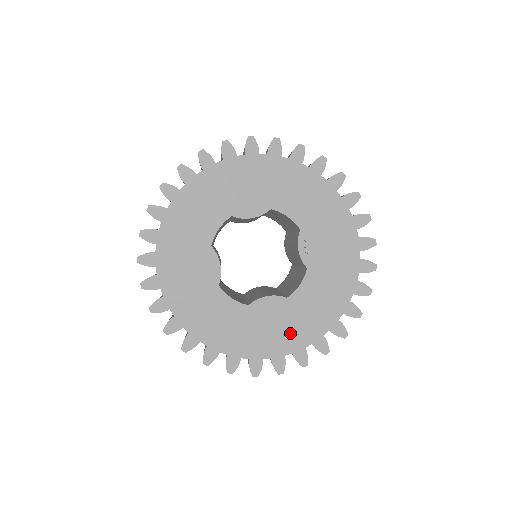
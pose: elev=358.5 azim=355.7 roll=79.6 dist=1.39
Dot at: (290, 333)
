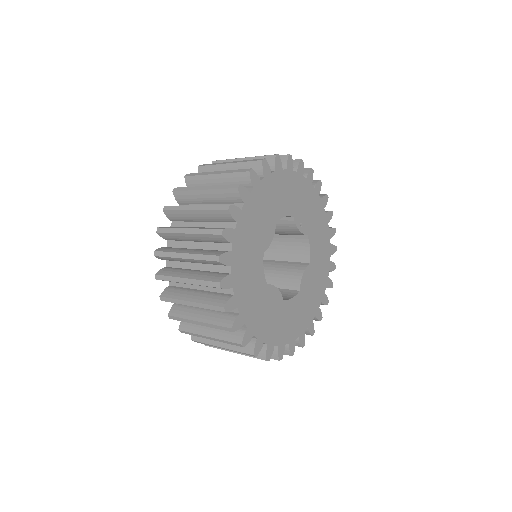
Dot at: (320, 279)
